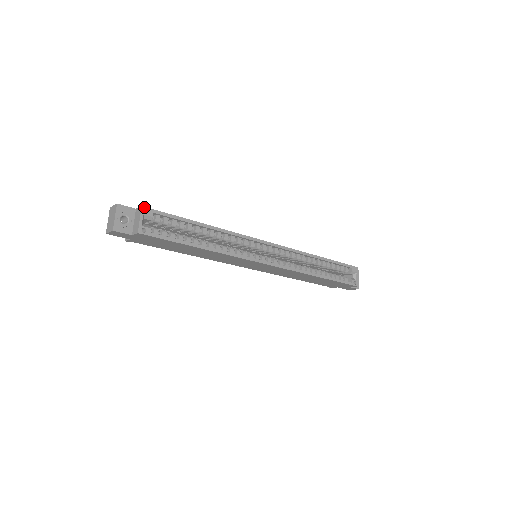
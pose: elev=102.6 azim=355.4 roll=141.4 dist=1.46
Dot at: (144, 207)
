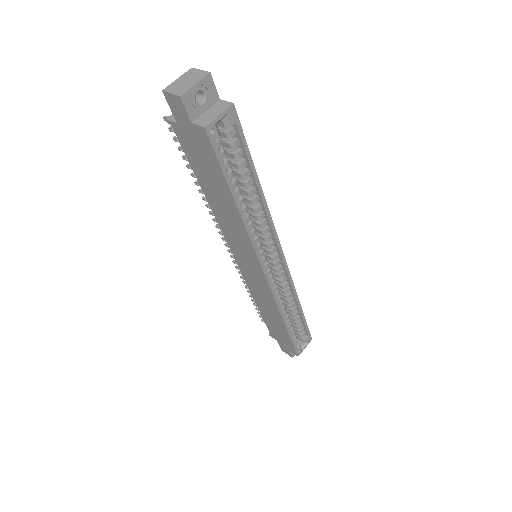
Dot at: (234, 107)
